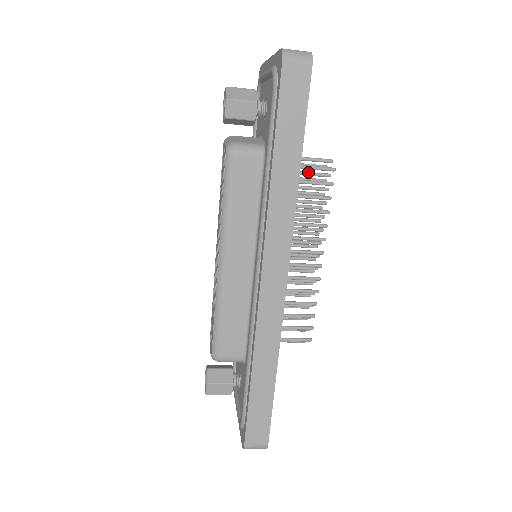
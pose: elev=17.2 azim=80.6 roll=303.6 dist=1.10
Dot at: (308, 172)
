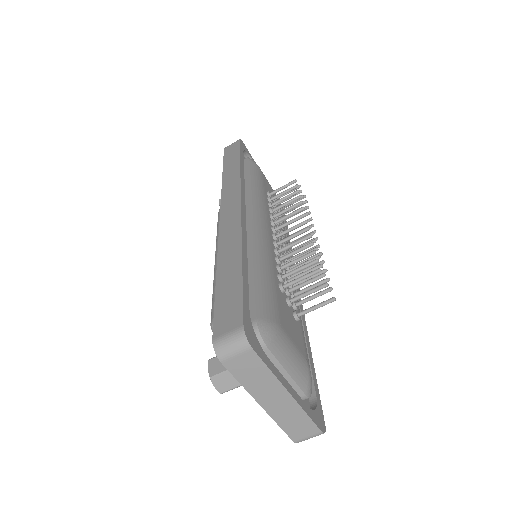
Dot at: occluded
